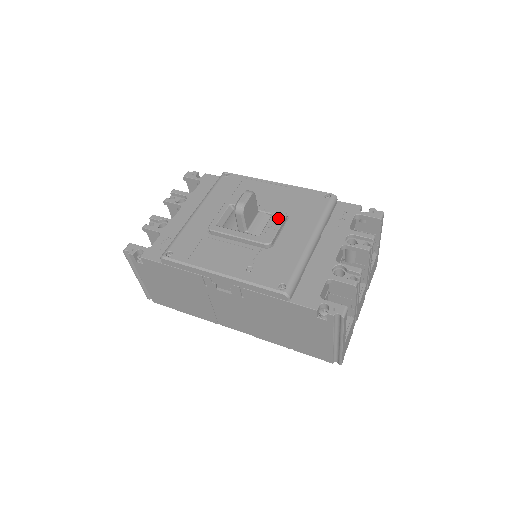
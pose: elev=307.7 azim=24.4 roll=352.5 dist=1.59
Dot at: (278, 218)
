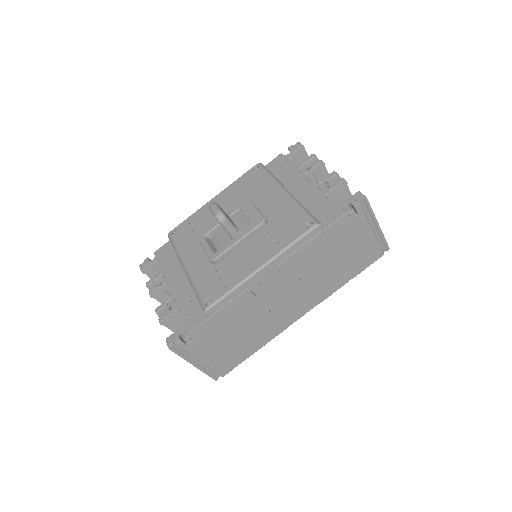
Dot at: (247, 205)
